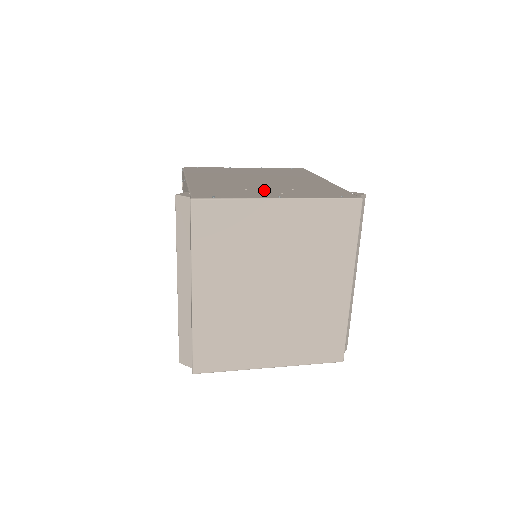
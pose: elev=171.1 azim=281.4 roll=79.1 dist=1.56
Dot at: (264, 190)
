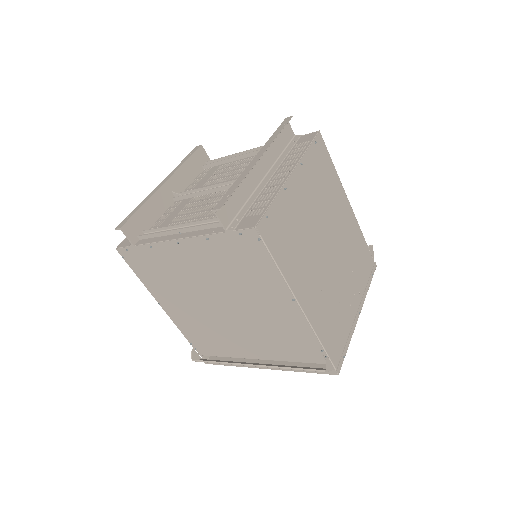
Dot at: (346, 295)
